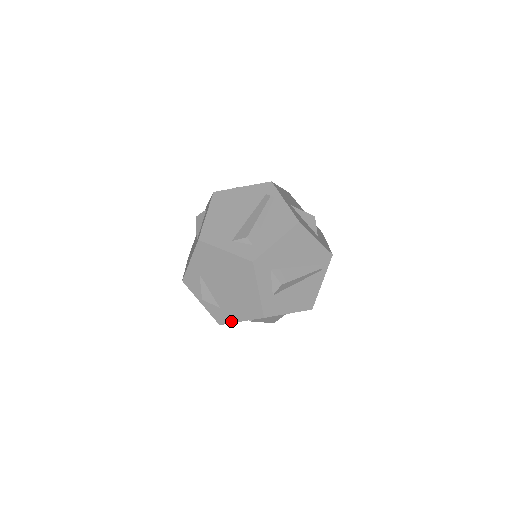
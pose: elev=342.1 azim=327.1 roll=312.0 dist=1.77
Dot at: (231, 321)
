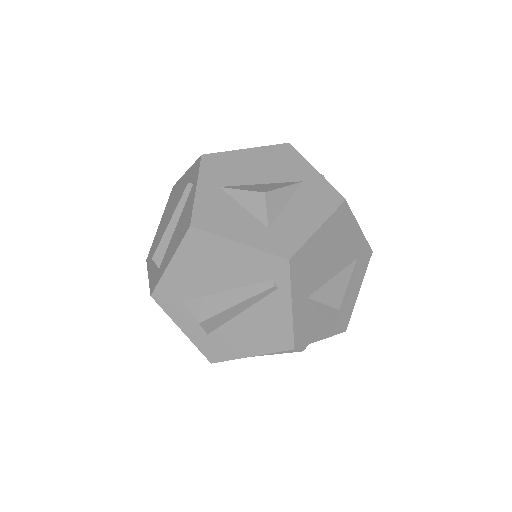
Dot at: occluded
